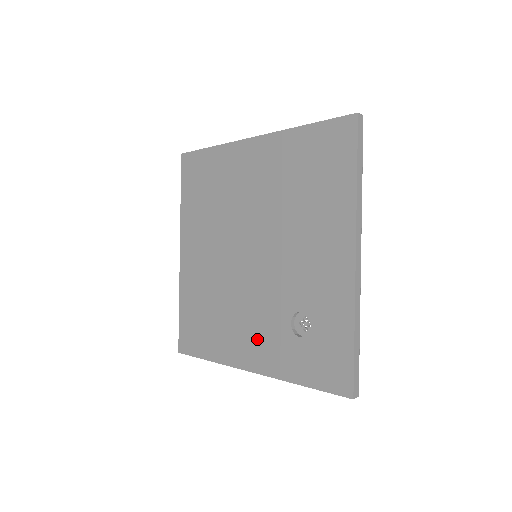
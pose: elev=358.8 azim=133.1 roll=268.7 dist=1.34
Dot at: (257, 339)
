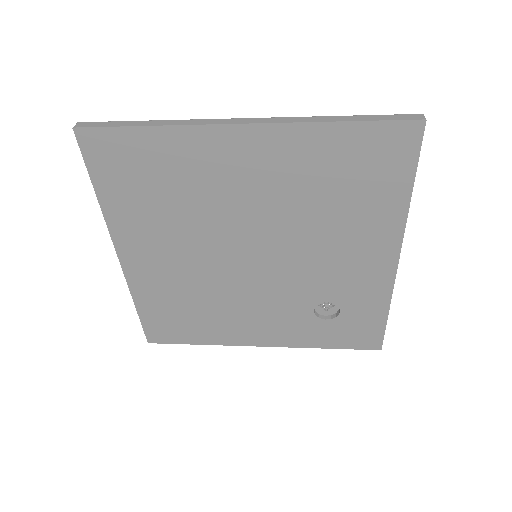
Dot at: (269, 325)
